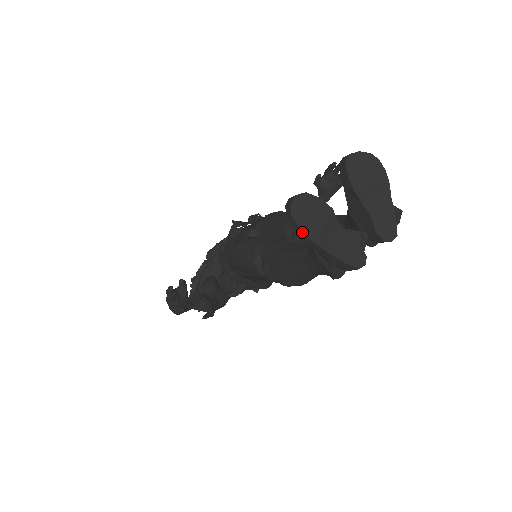
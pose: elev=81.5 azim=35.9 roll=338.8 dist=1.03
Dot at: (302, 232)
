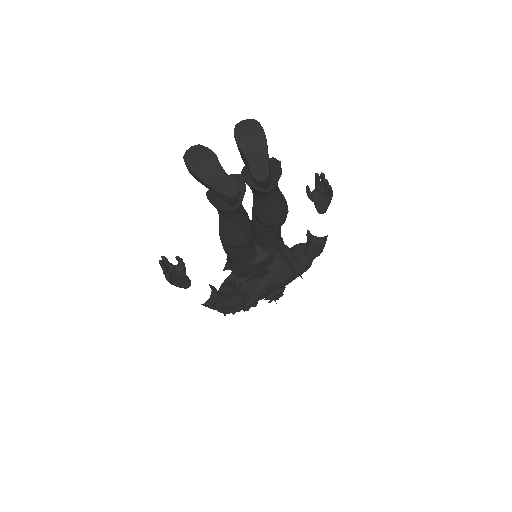
Dot at: (188, 168)
